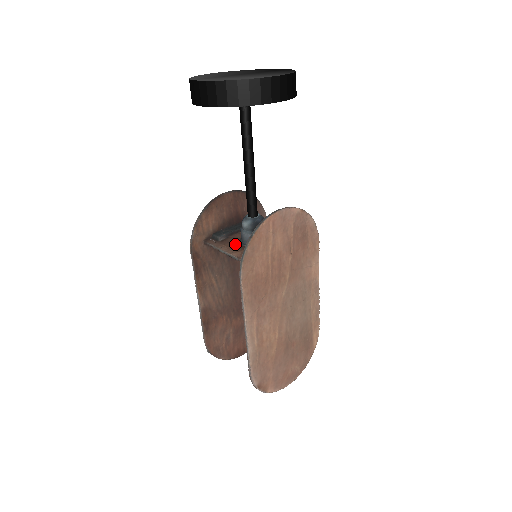
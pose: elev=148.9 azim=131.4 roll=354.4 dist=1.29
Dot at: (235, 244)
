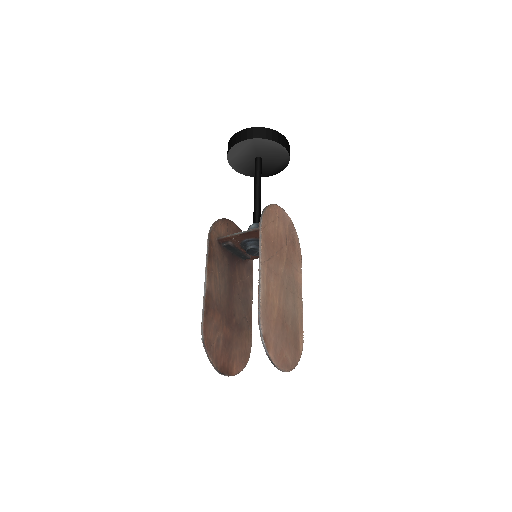
Dot at: (243, 238)
